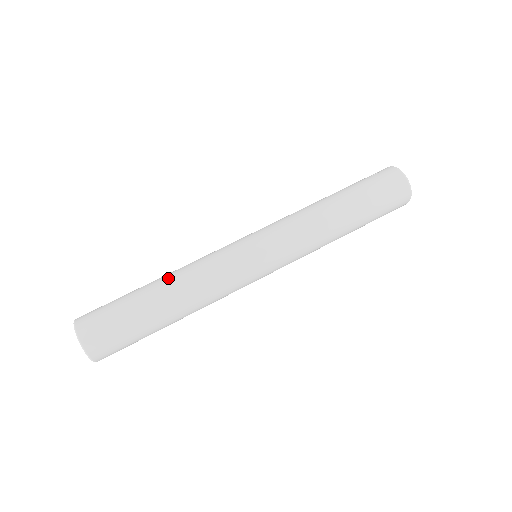
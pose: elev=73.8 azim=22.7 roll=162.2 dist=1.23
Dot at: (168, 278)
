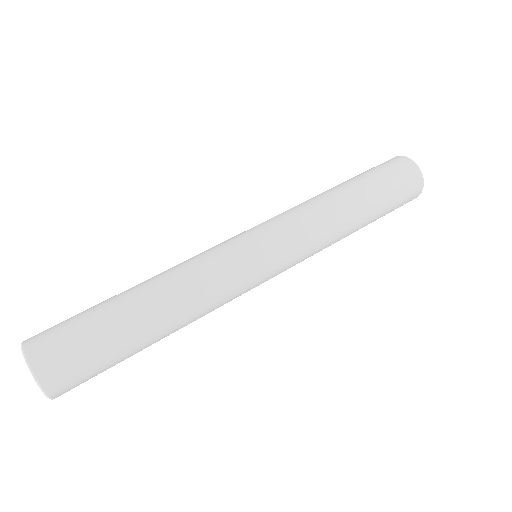
Dot at: (148, 280)
